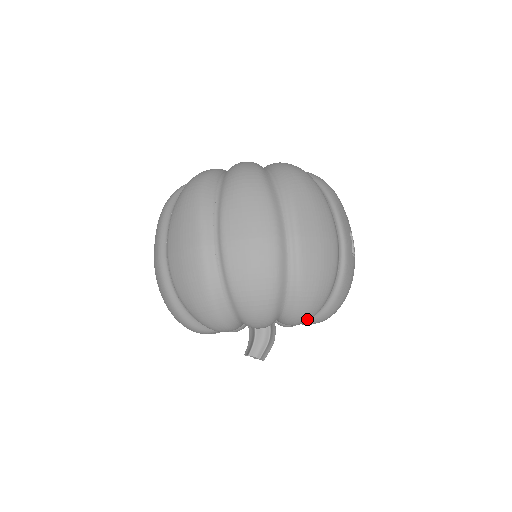
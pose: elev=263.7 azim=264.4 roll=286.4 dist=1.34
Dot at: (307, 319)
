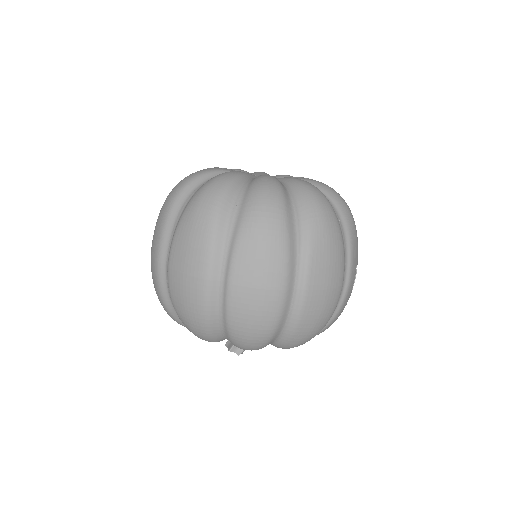
Dot at: occluded
